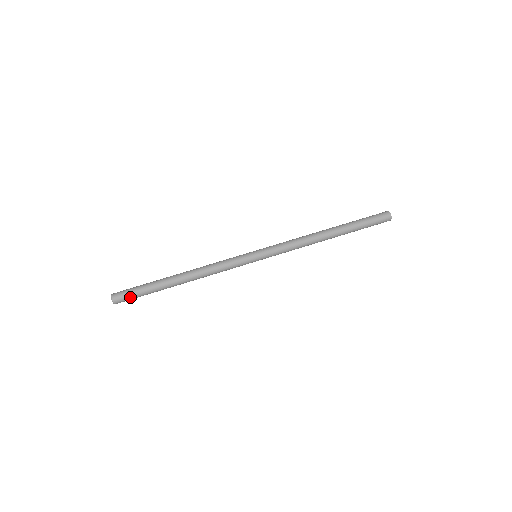
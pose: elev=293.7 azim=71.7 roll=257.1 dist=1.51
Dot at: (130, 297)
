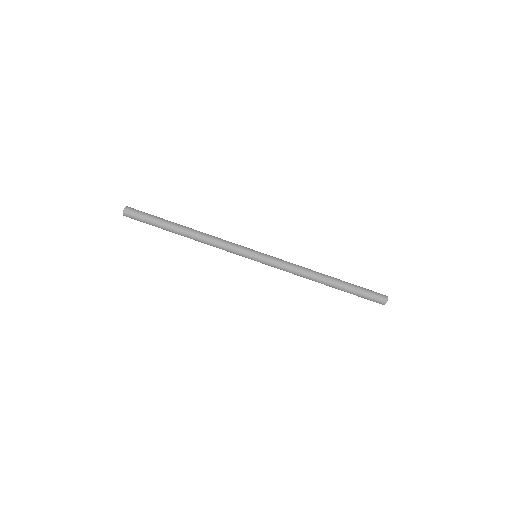
Dot at: (138, 217)
